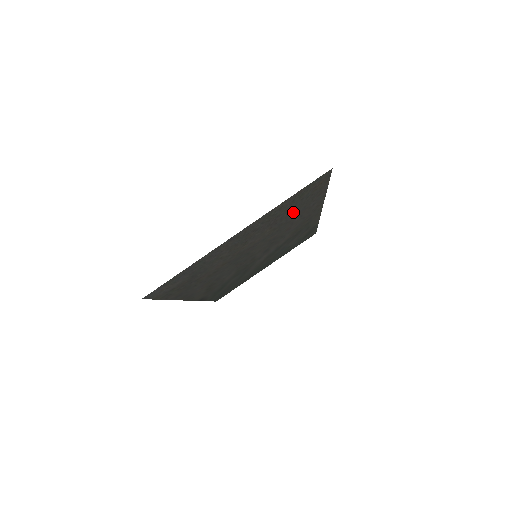
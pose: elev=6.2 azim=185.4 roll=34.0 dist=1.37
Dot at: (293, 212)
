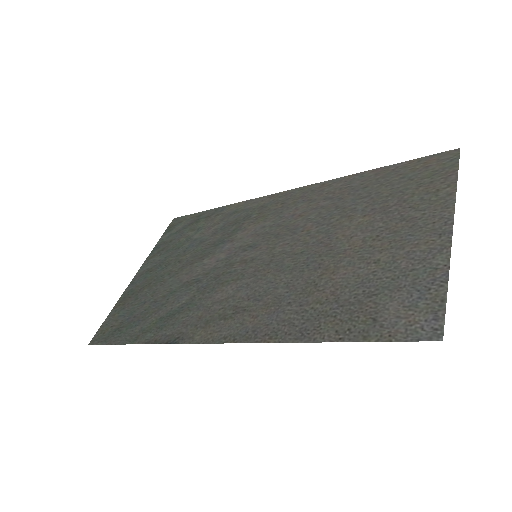
Dot at: (373, 195)
